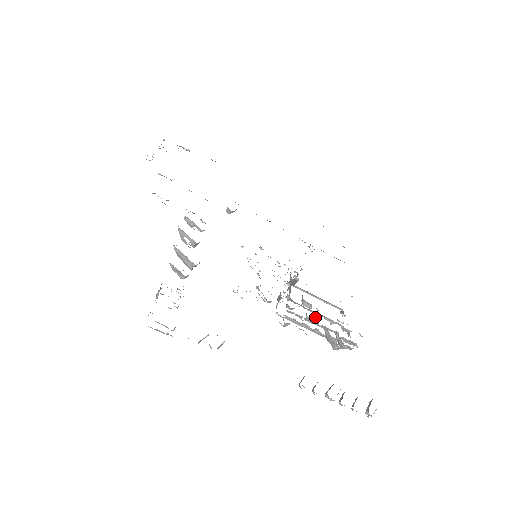
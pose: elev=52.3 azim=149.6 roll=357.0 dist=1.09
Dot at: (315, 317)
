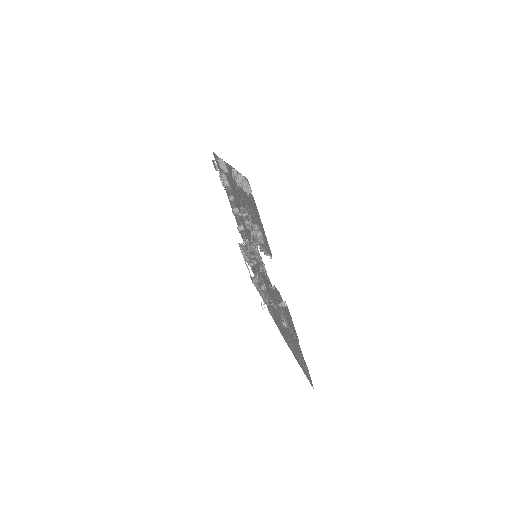
Dot at: (256, 246)
